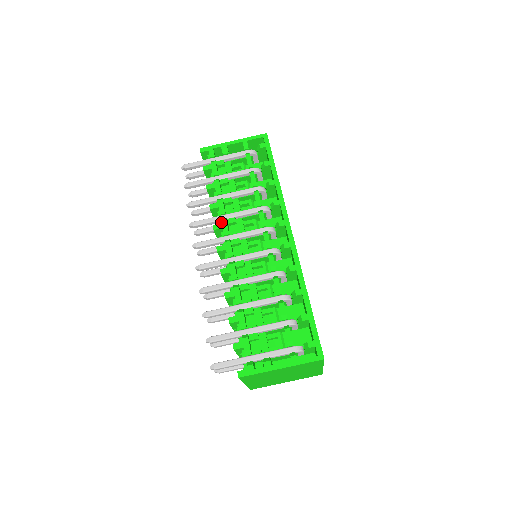
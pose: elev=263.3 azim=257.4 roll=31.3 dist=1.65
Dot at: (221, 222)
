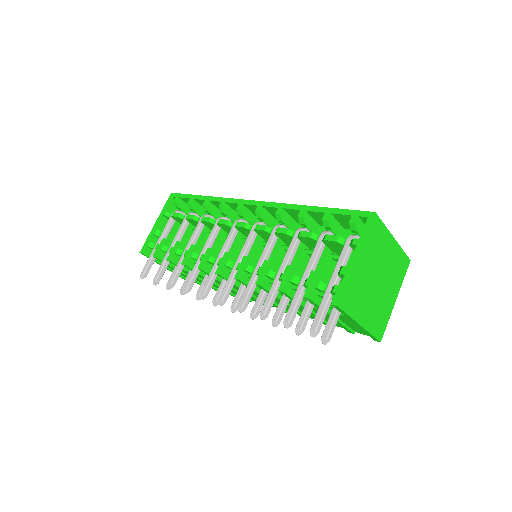
Dot at: (201, 259)
